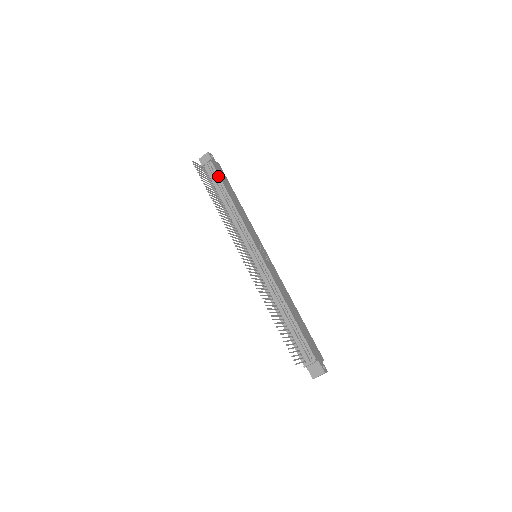
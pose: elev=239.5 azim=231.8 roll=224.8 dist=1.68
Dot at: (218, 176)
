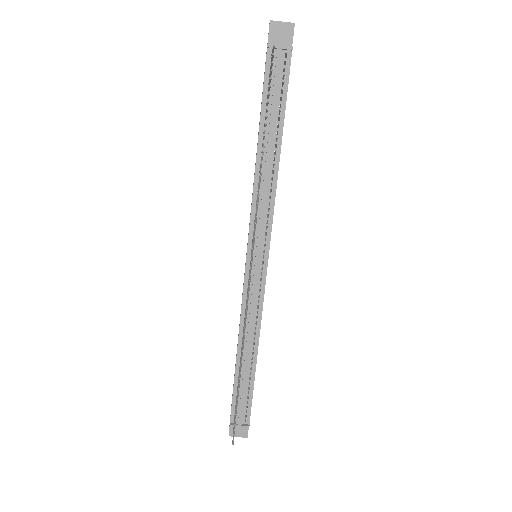
Dot at: (286, 92)
